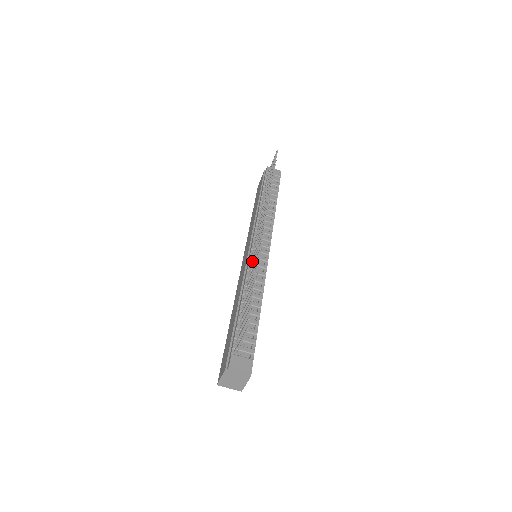
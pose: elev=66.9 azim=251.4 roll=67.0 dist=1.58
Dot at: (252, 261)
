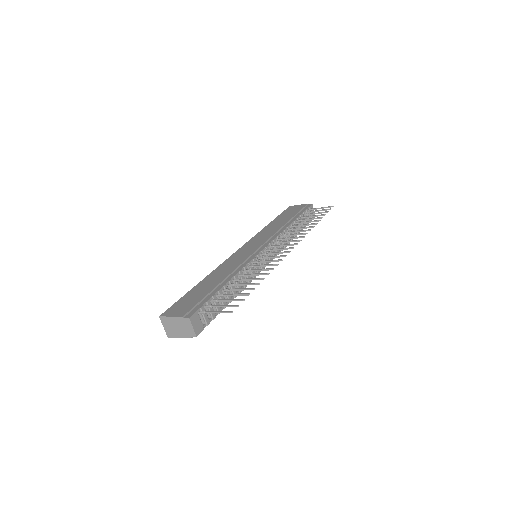
Dot at: (258, 261)
